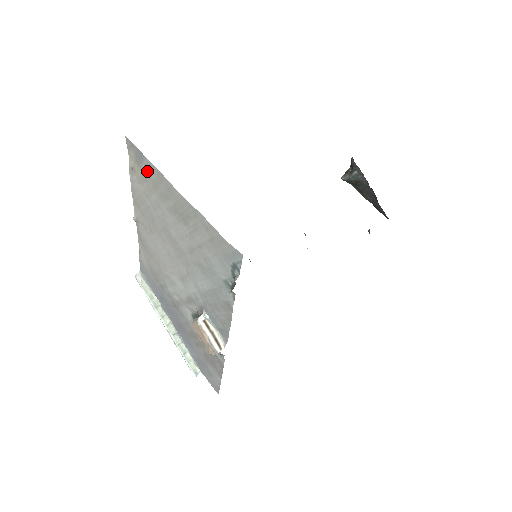
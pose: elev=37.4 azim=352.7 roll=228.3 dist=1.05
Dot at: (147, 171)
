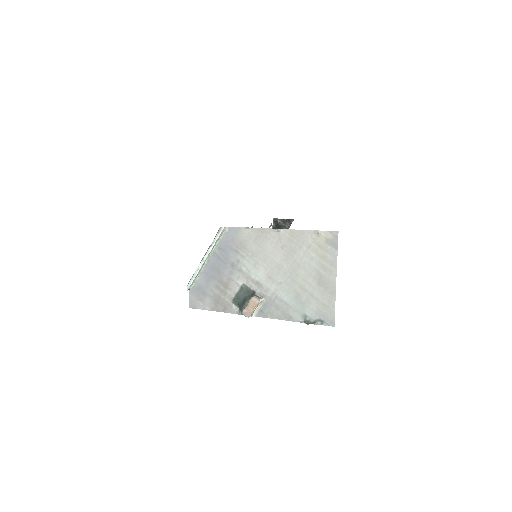
Dot at: (328, 250)
